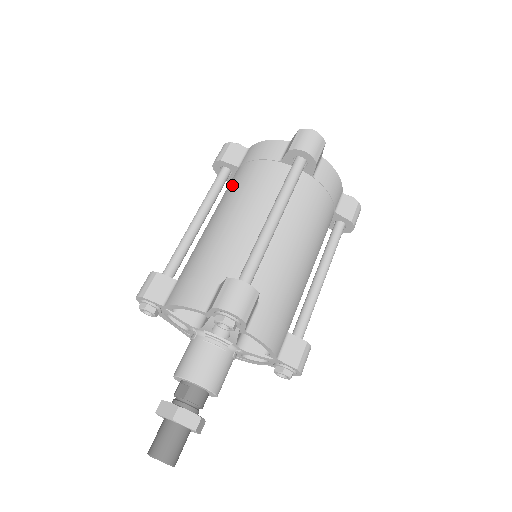
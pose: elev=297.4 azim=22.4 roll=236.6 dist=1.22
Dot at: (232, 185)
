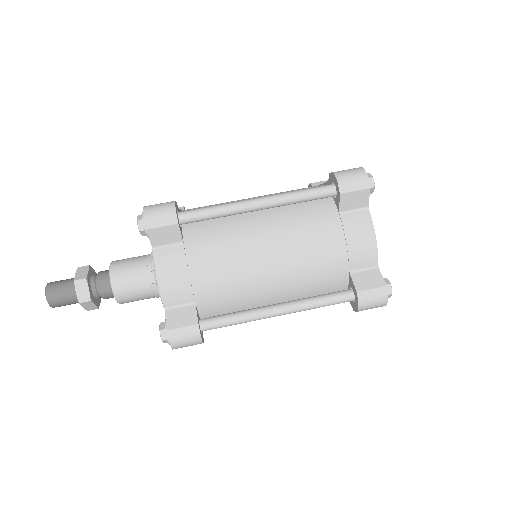
Dot at: (310, 229)
